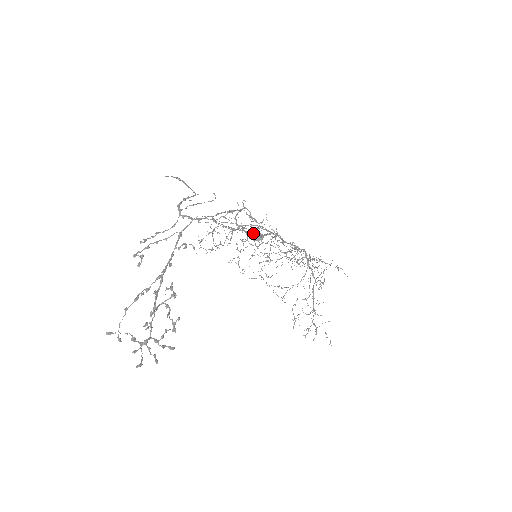
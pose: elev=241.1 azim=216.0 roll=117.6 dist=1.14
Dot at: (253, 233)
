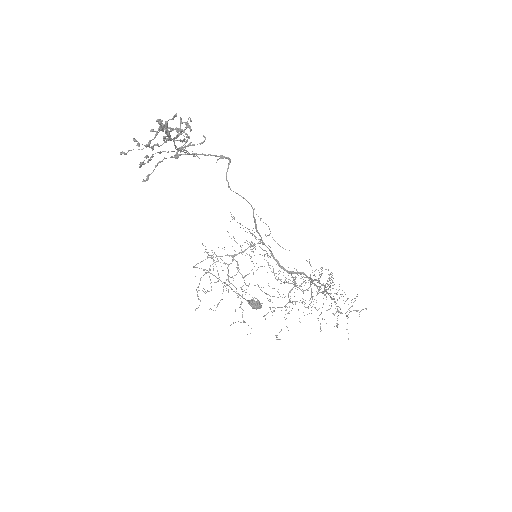
Dot at: (250, 300)
